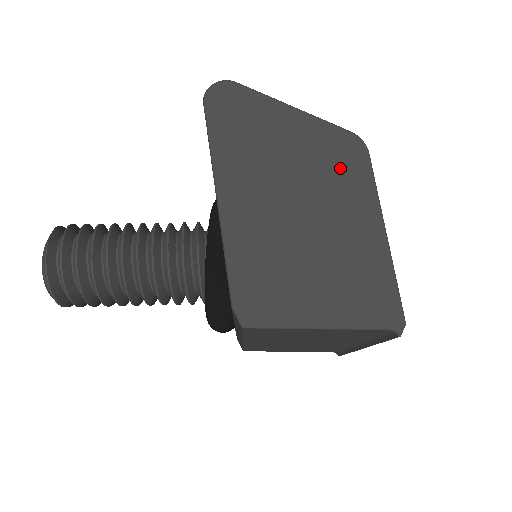
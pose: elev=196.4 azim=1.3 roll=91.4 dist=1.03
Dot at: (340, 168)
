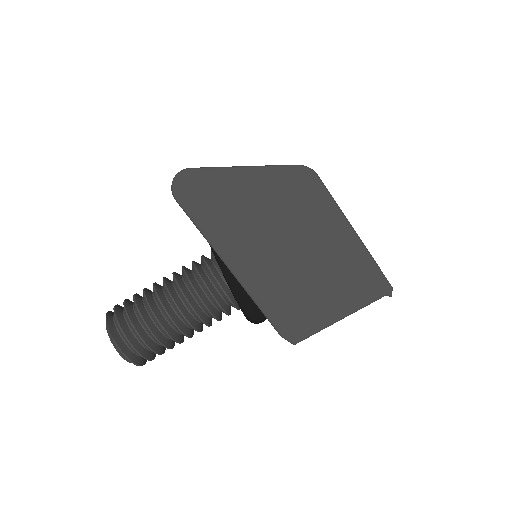
Dot at: (304, 201)
